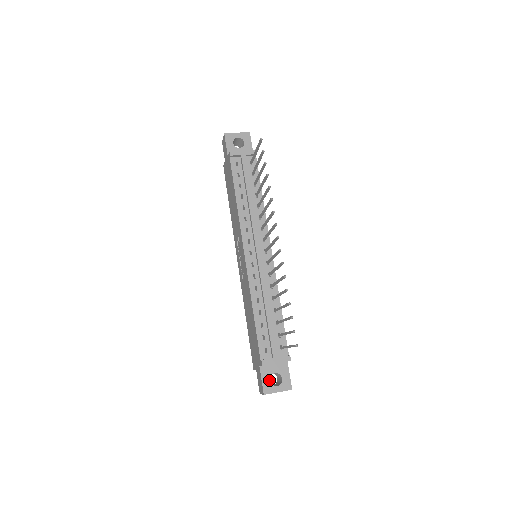
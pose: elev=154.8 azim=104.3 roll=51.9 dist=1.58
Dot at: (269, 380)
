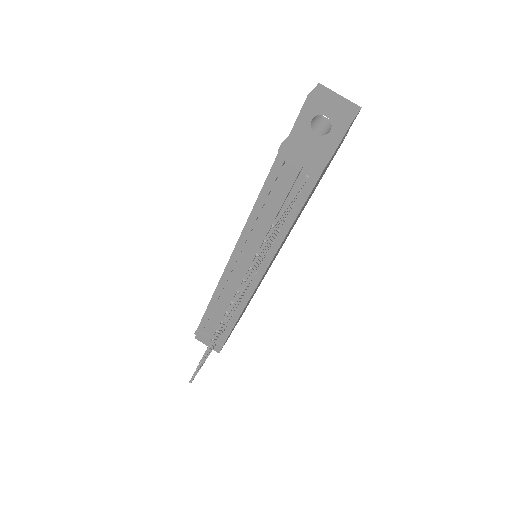
Dot at: occluded
